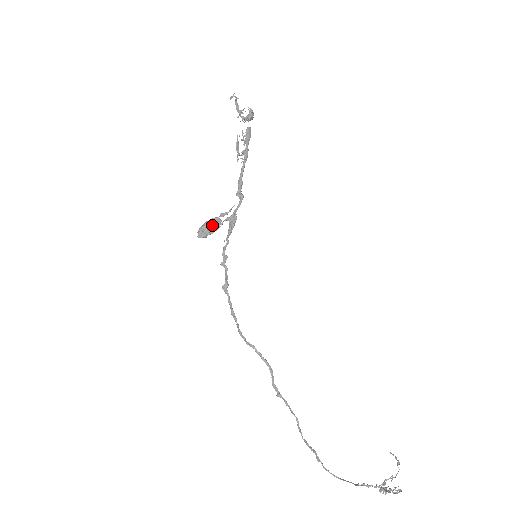
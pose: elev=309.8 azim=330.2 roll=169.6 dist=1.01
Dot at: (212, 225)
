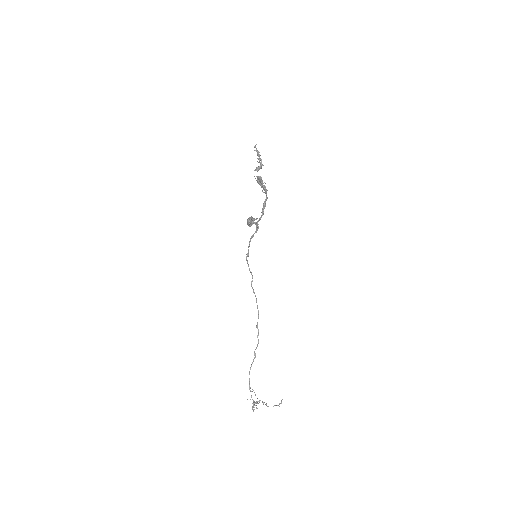
Dot at: (249, 222)
